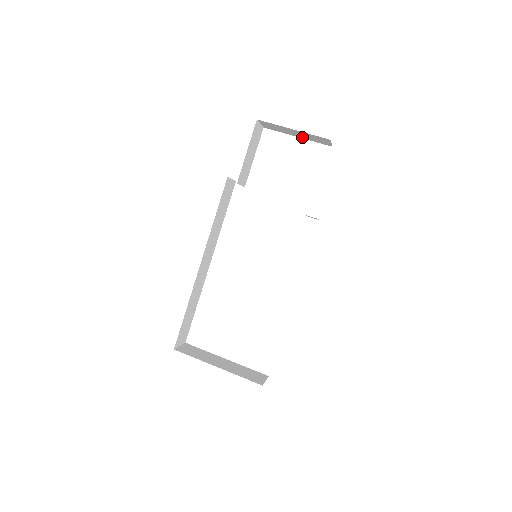
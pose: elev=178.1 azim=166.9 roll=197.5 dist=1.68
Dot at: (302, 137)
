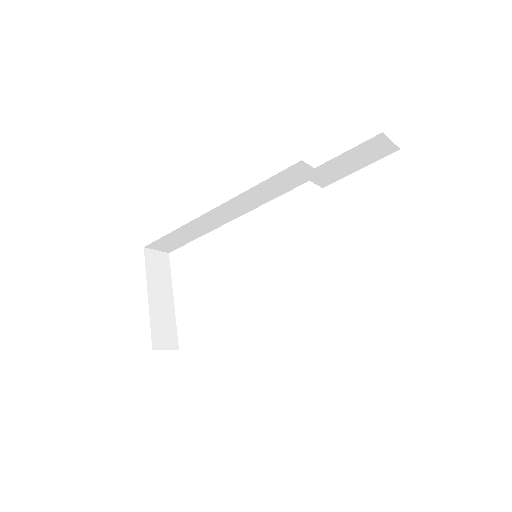
Dot at: occluded
